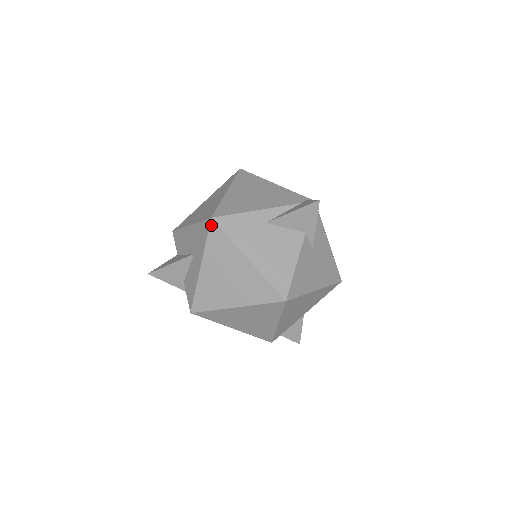
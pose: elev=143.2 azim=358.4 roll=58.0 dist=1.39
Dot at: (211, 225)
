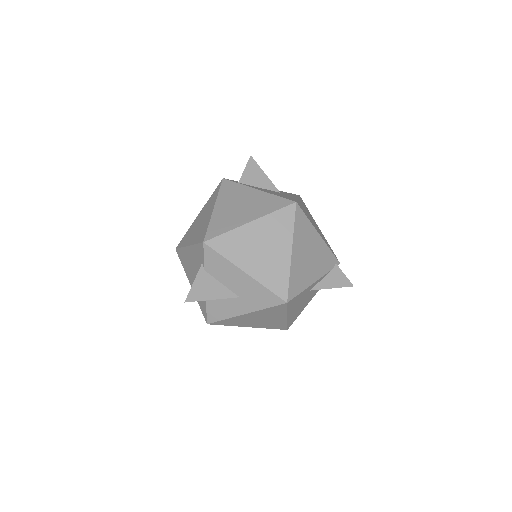
Dot at: (282, 305)
